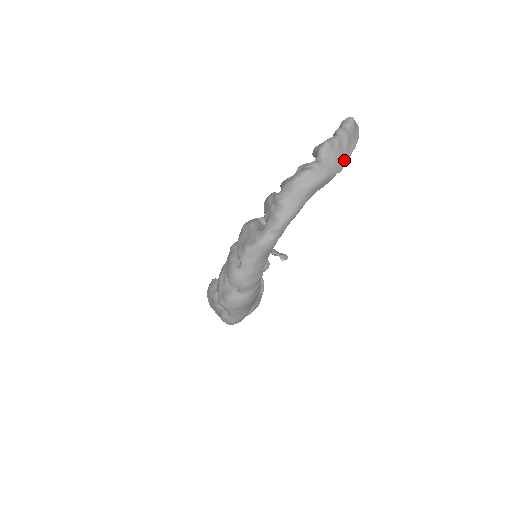
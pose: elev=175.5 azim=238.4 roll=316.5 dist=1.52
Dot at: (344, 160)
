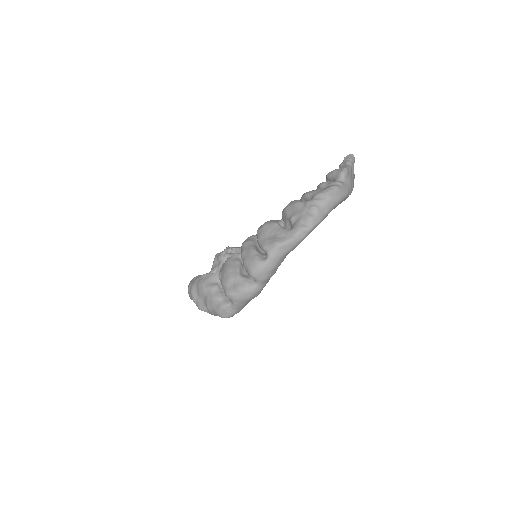
Dot at: (353, 186)
